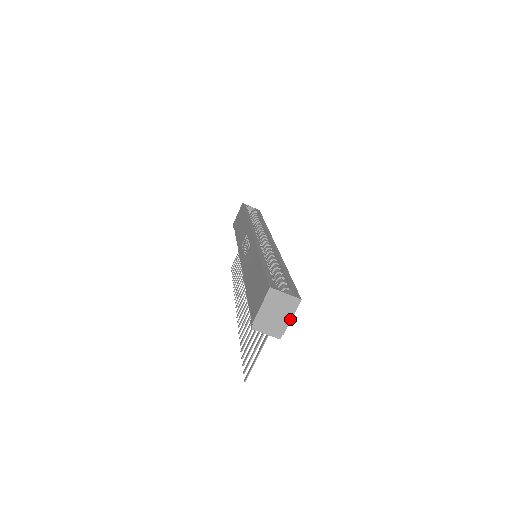
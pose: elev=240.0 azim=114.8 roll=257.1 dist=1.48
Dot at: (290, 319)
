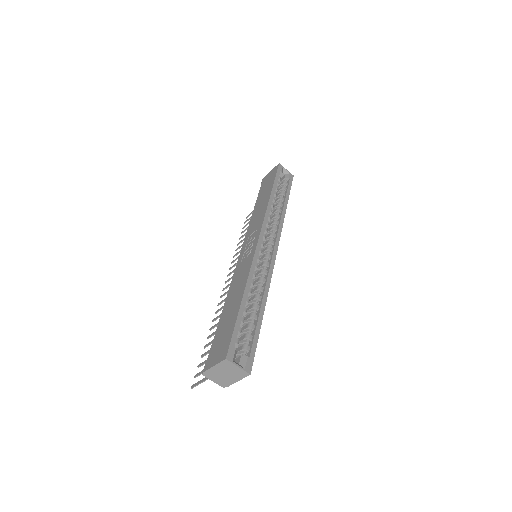
Dot at: (236, 381)
